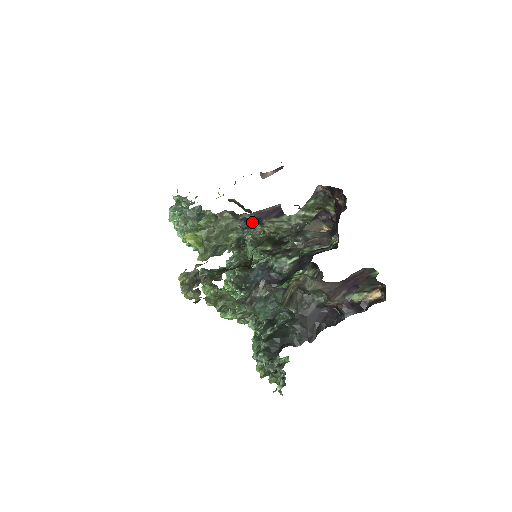
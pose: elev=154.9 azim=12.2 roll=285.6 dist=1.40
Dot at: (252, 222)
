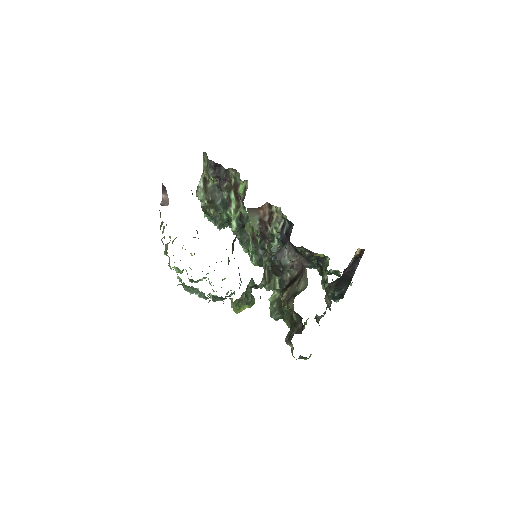
Dot at: occluded
